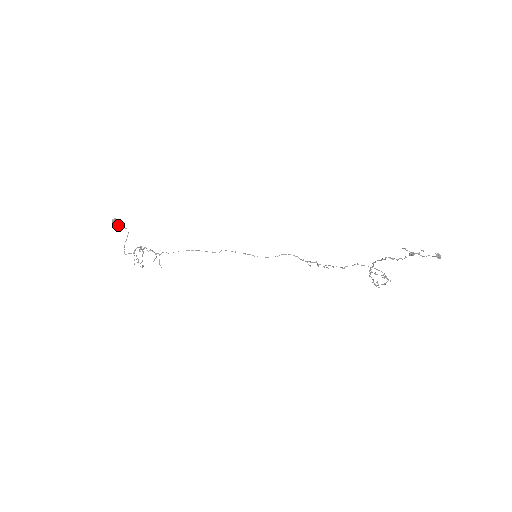
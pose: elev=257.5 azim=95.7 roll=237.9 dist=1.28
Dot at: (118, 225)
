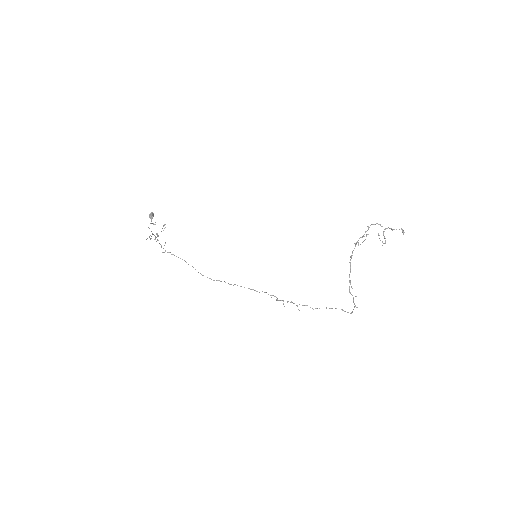
Dot at: (152, 218)
